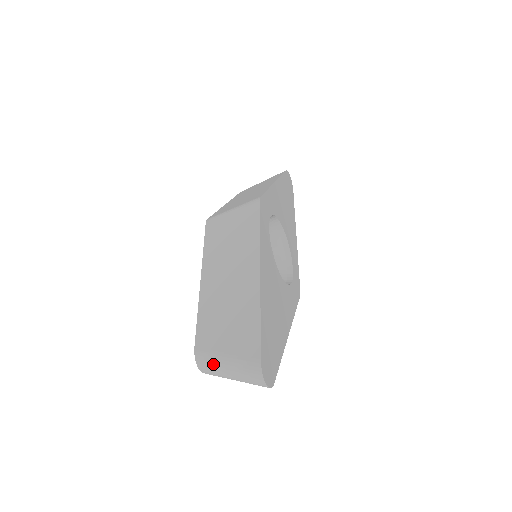
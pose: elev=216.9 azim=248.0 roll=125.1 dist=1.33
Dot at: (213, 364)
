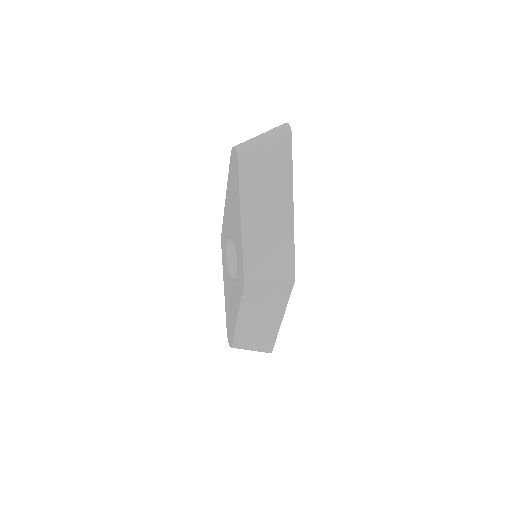
Dot at: occluded
